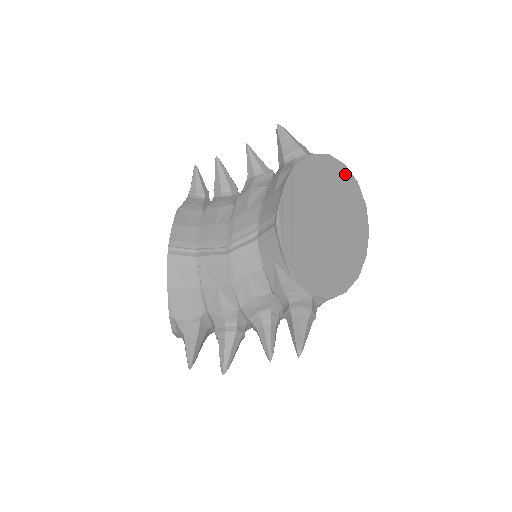
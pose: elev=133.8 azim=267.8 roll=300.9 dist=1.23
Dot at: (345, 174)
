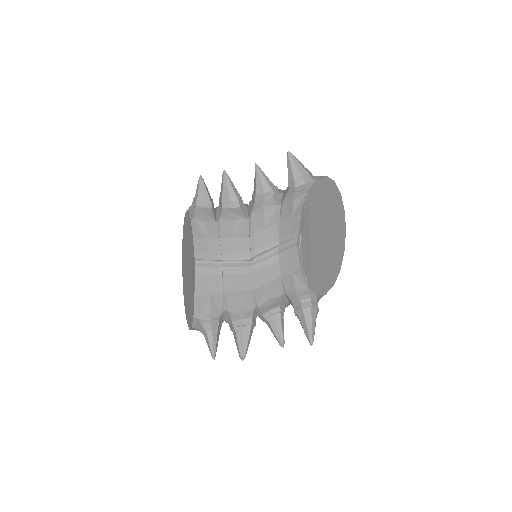
Dot at: (334, 189)
